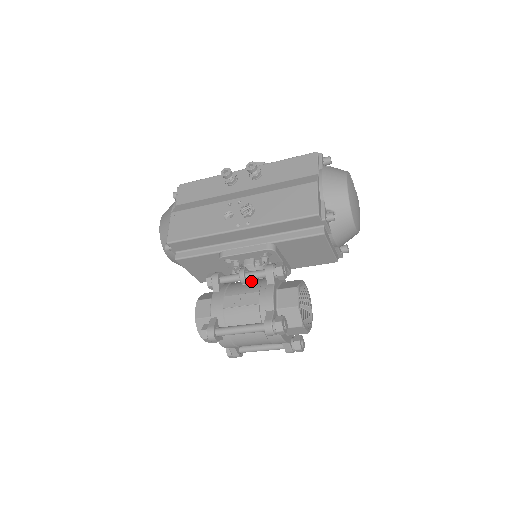
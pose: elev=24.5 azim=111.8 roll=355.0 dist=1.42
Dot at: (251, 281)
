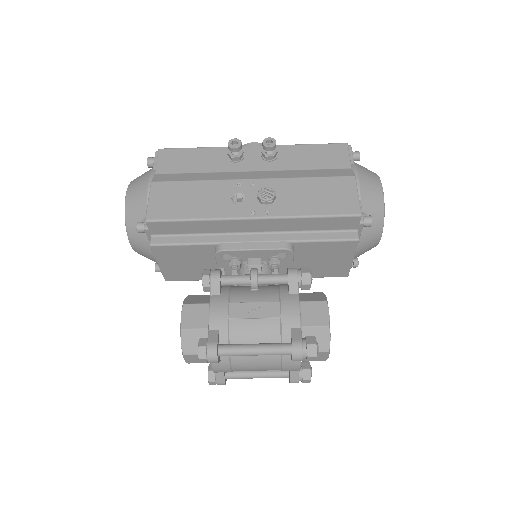
Dot at: (261, 287)
